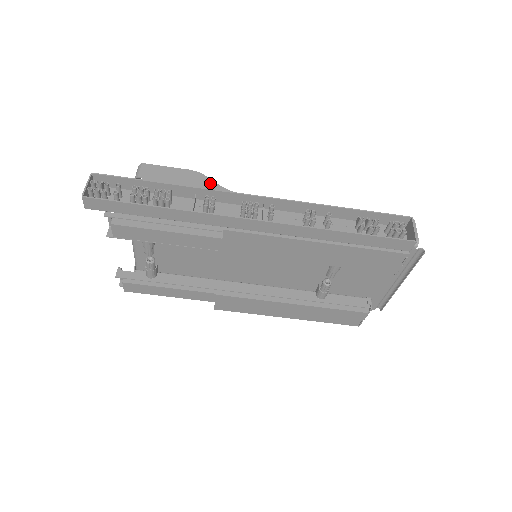
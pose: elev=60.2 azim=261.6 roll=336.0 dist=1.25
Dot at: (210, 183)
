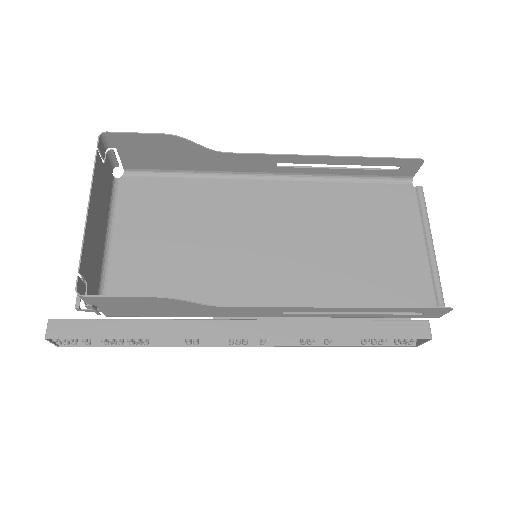
Dot at: (184, 304)
